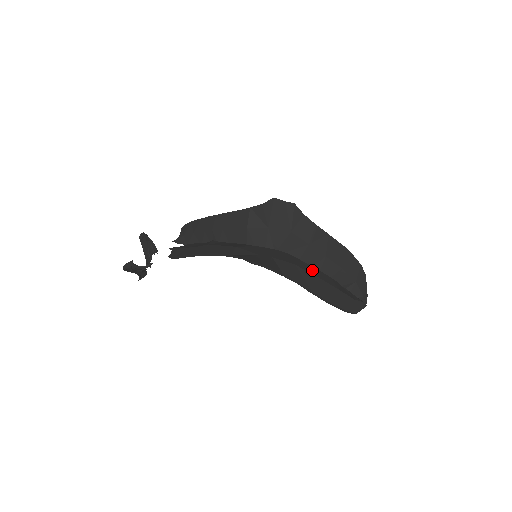
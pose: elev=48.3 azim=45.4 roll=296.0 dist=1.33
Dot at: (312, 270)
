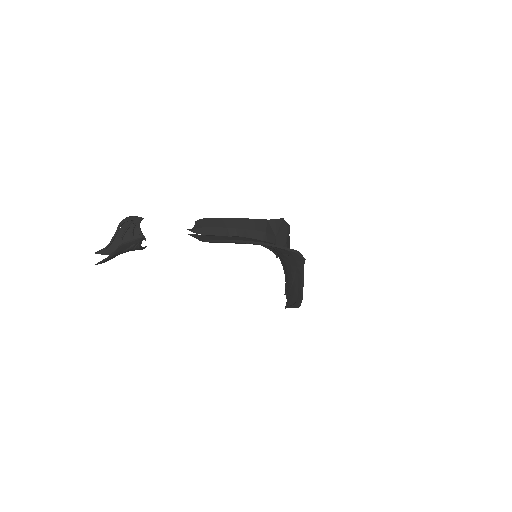
Dot at: occluded
